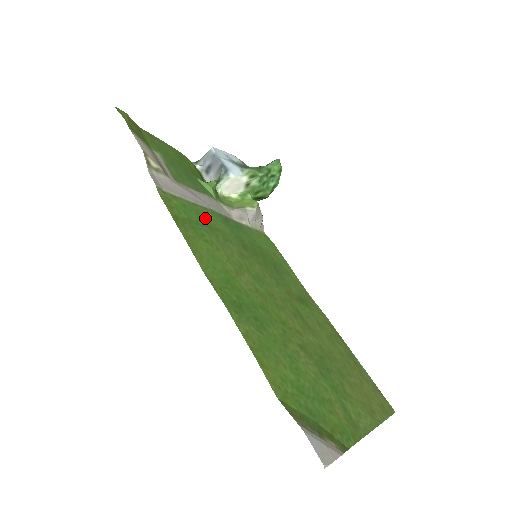
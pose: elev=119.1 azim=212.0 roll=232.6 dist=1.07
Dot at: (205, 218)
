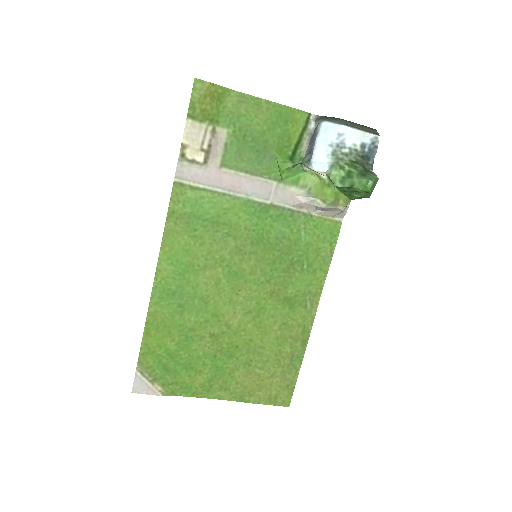
Dot at: (220, 212)
